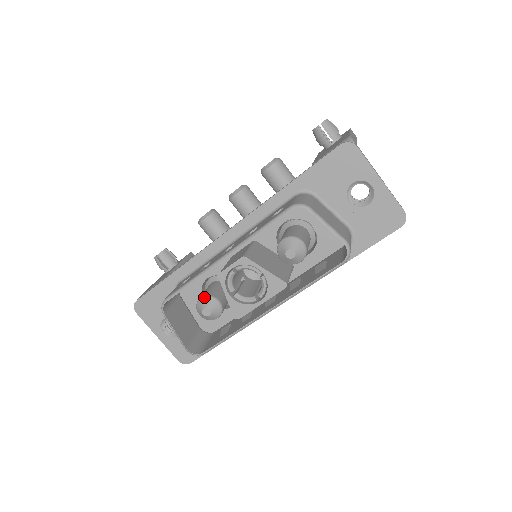
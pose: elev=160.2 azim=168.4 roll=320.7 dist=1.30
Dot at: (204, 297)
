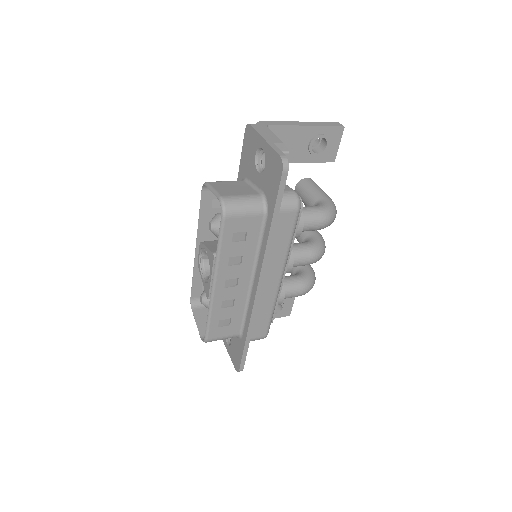
Dot at: occluded
